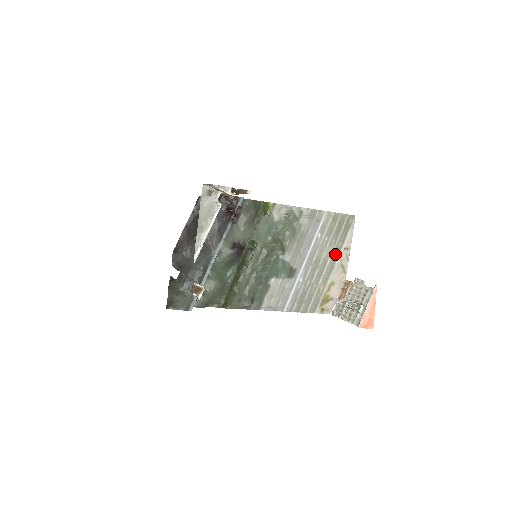
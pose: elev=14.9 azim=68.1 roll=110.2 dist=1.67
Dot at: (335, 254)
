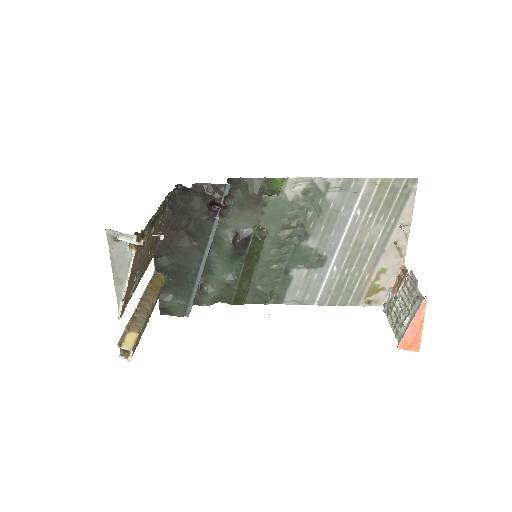
Dot at: (386, 234)
